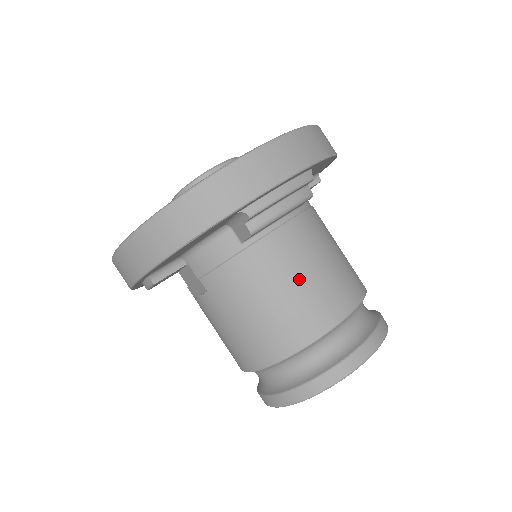
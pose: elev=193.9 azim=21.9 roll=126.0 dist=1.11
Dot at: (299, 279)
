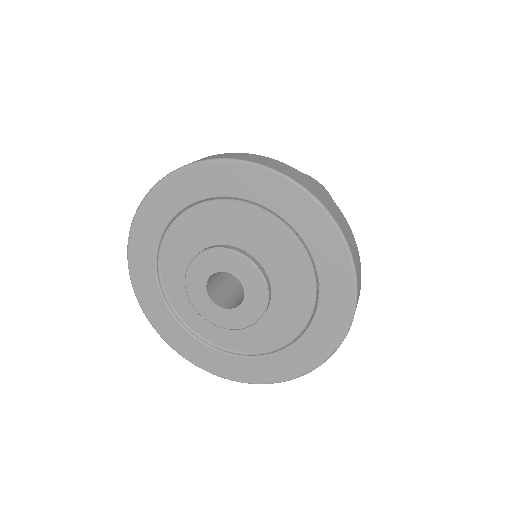
Dot at: occluded
